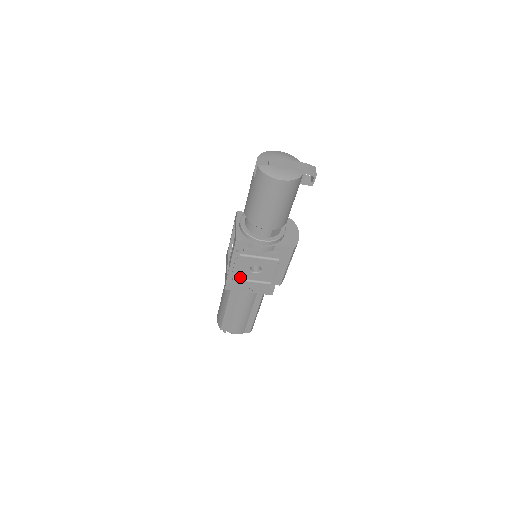
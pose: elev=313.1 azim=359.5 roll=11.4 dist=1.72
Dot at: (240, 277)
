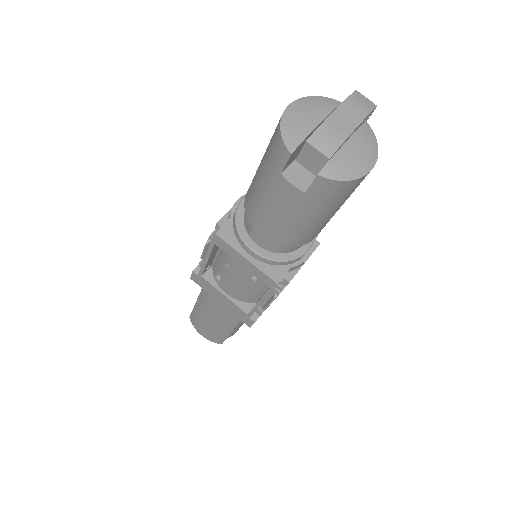
Dot at: occluded
